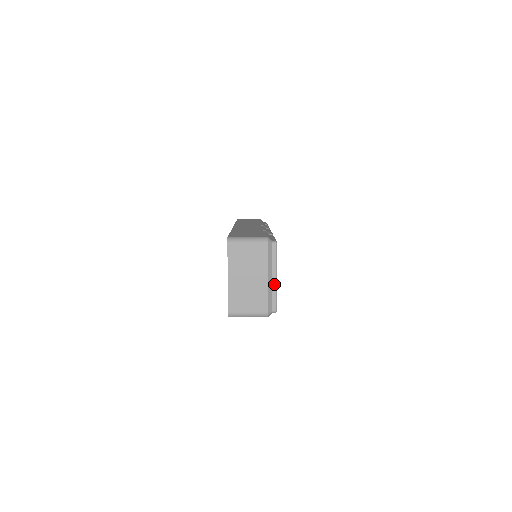
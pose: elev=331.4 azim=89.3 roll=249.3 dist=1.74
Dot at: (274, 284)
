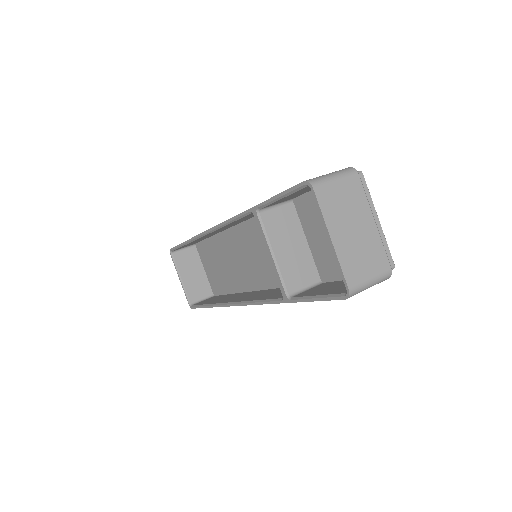
Dot at: (380, 229)
